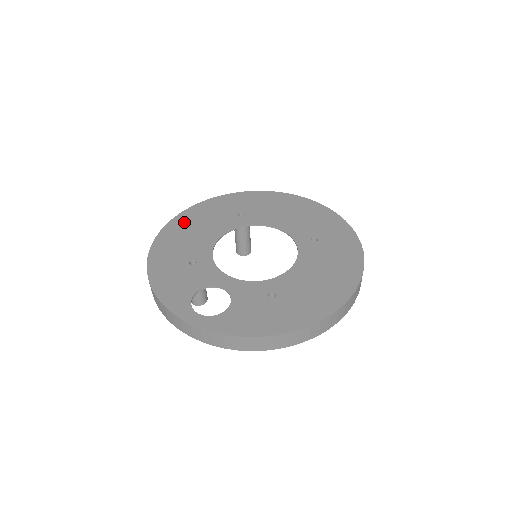
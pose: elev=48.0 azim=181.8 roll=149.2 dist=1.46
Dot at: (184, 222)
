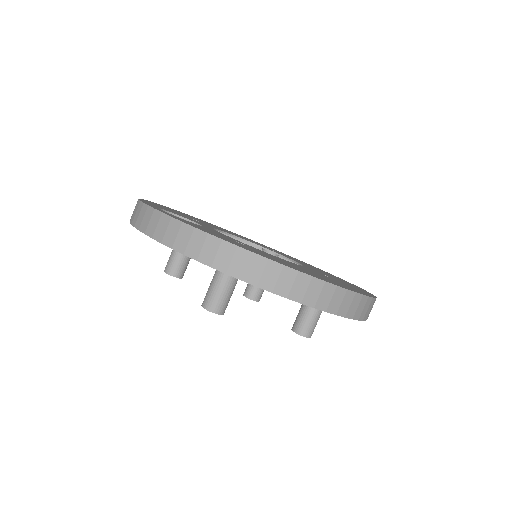
Dot at: occluded
